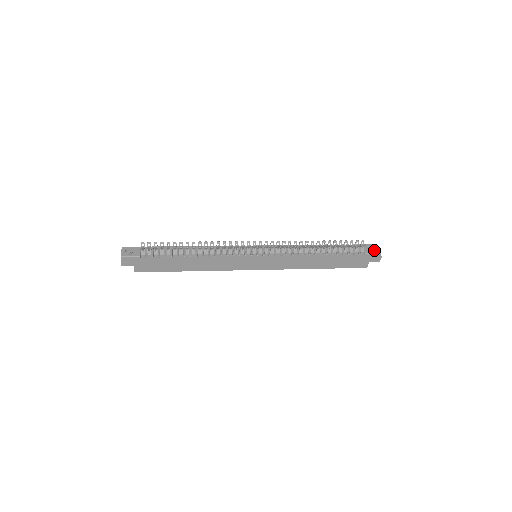
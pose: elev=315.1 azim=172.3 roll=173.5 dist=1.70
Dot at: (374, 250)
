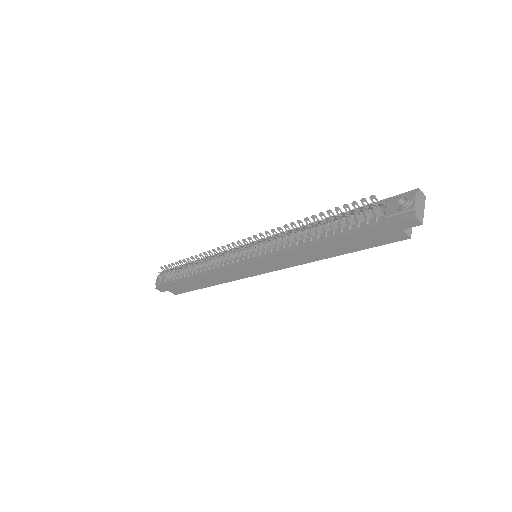
Dot at: (400, 206)
